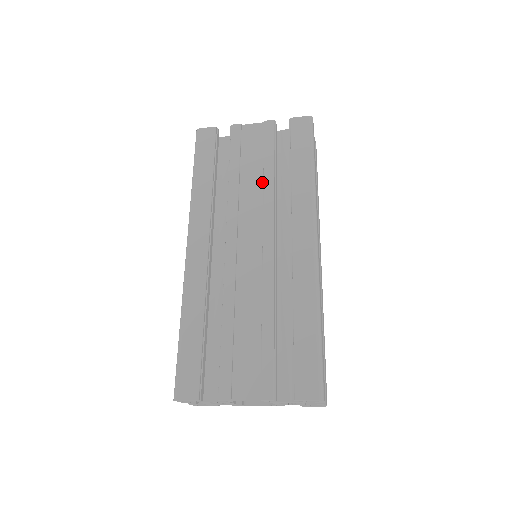
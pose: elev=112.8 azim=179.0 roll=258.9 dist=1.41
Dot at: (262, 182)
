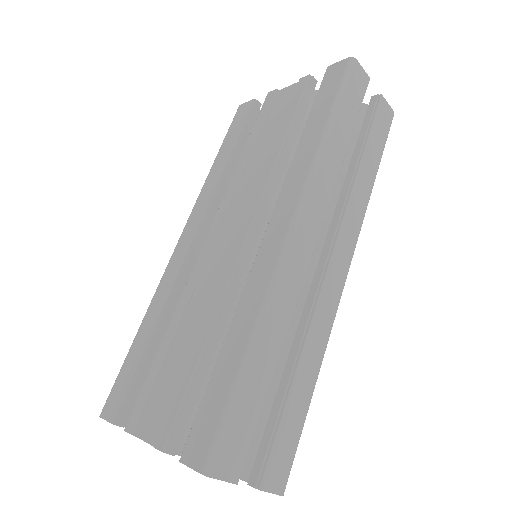
Dot at: (269, 156)
